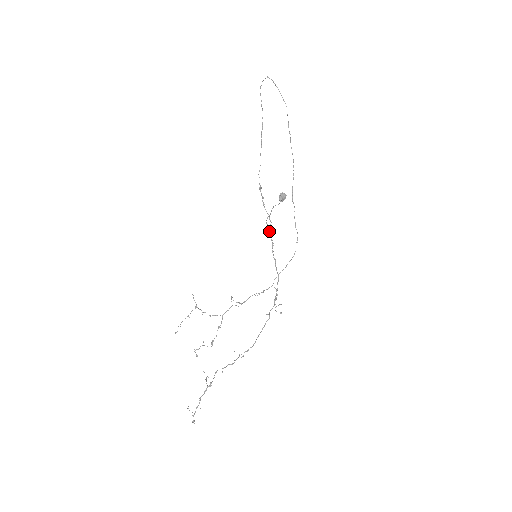
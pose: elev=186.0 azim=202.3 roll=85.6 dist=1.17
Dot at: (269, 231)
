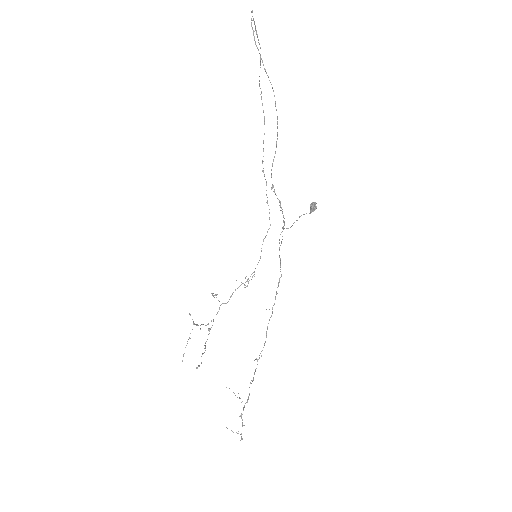
Dot at: occluded
